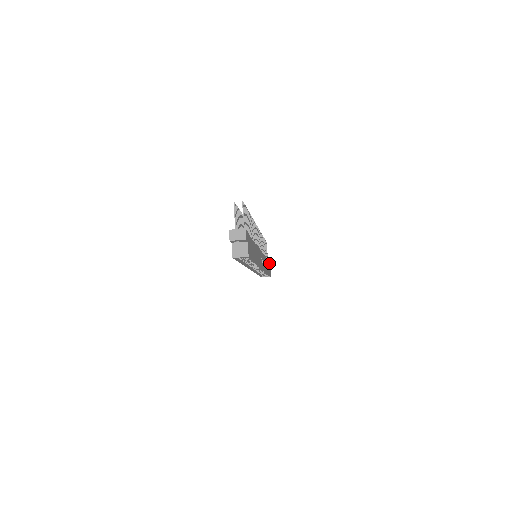
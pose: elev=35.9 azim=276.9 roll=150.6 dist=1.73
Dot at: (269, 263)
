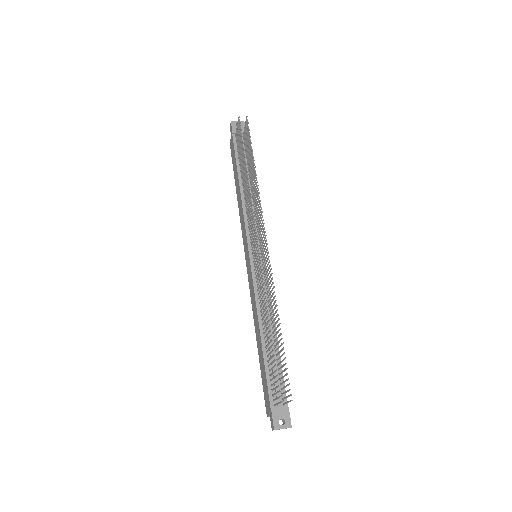
Dot at: occluded
